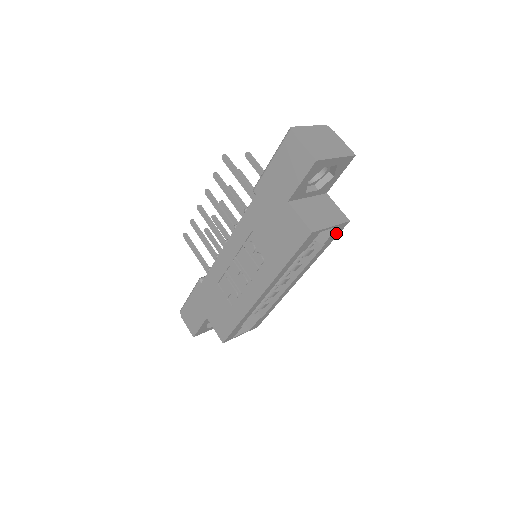
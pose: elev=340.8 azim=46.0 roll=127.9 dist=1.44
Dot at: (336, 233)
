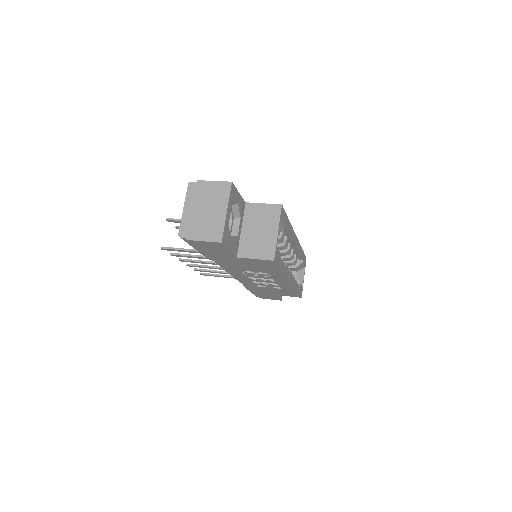
Dot at: (283, 216)
